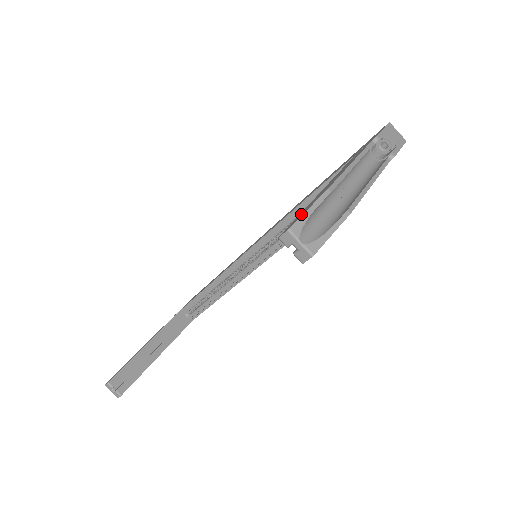
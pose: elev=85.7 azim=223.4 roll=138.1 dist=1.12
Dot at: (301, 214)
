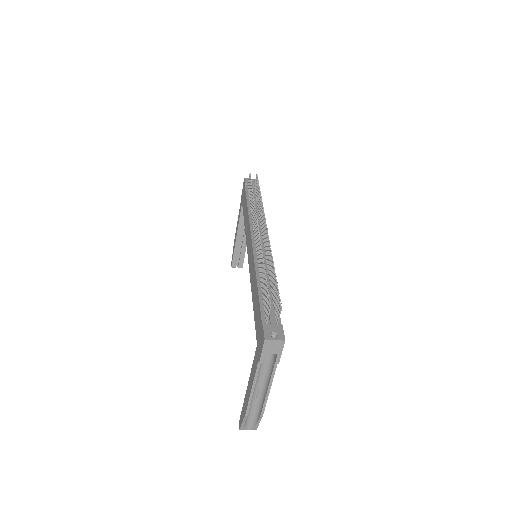
Dot at: (241, 417)
